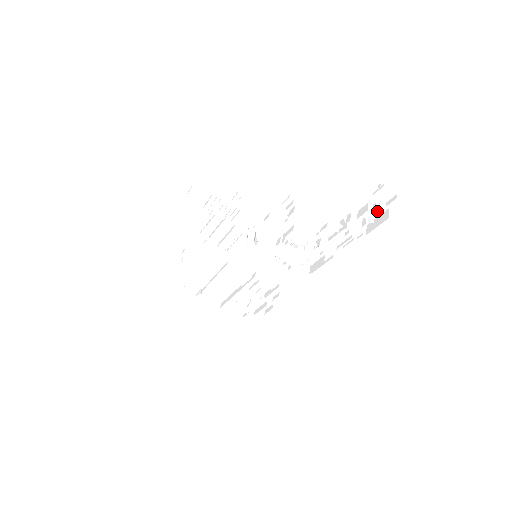
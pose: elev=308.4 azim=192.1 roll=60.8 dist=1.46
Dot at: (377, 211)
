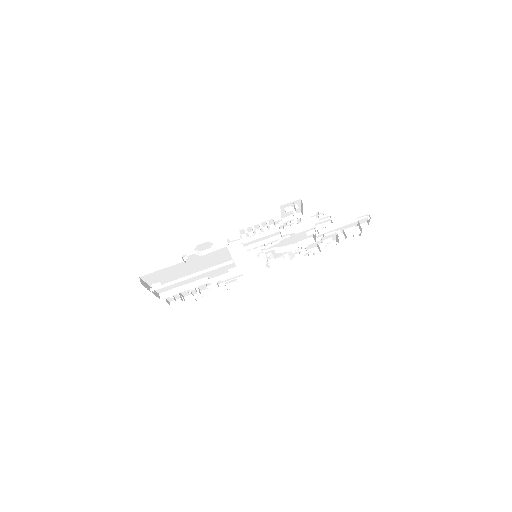
Dot at: occluded
